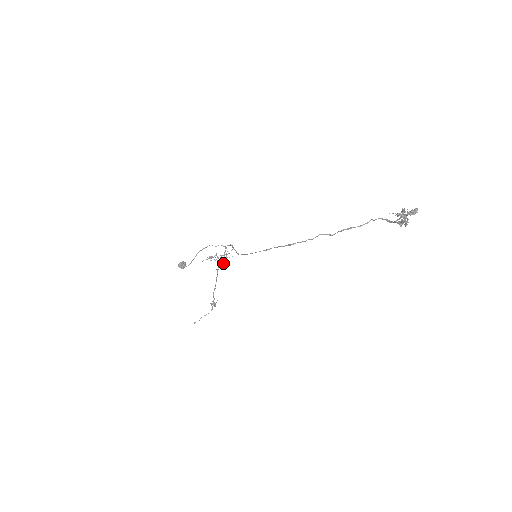
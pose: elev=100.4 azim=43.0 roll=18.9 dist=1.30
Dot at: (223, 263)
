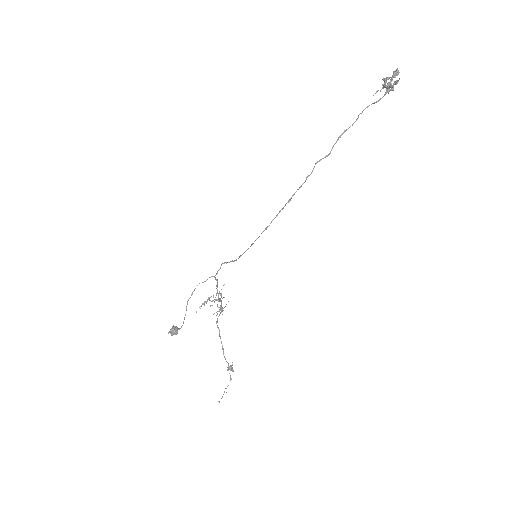
Dot at: (220, 305)
